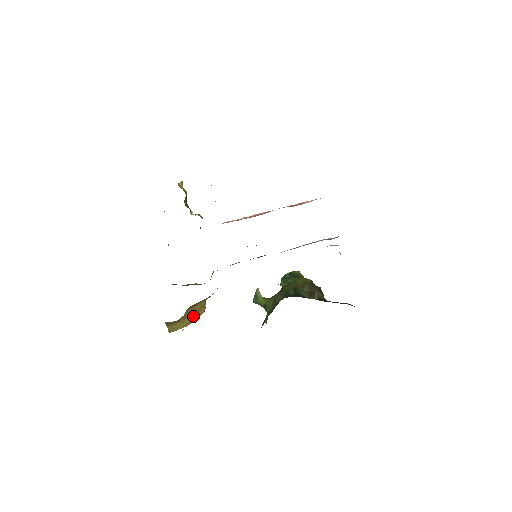
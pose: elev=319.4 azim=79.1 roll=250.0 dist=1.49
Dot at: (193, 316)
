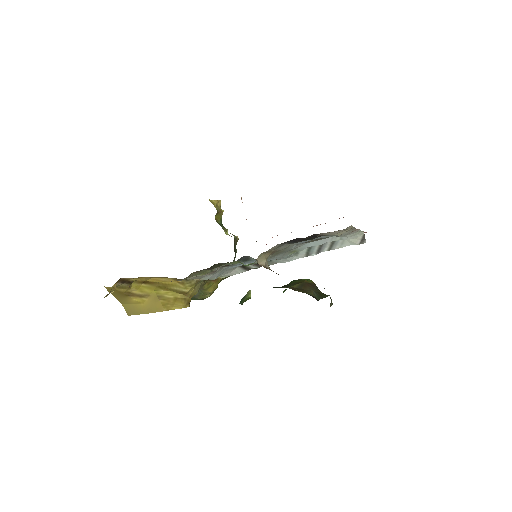
Dot at: (159, 302)
